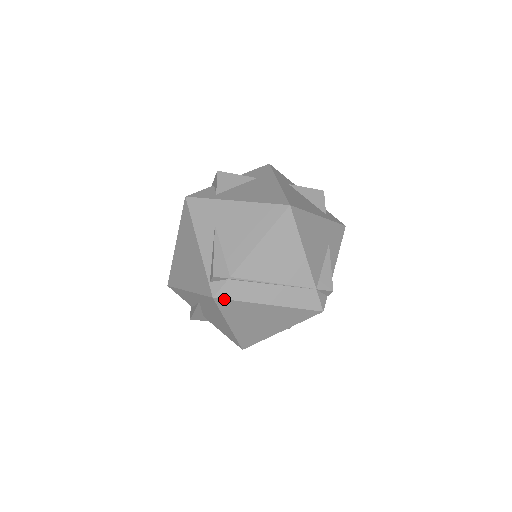
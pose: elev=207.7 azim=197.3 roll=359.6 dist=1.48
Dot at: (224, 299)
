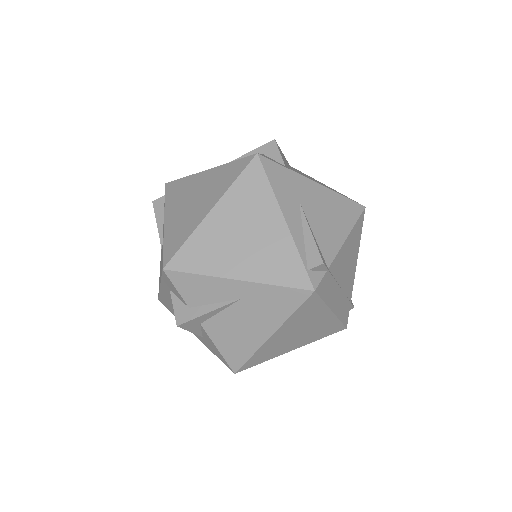
Dot at: (318, 295)
